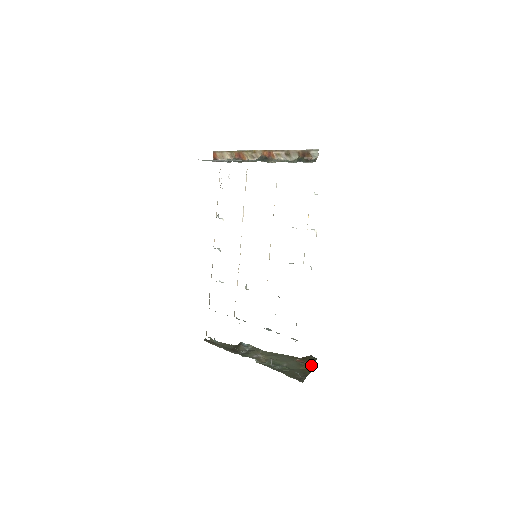
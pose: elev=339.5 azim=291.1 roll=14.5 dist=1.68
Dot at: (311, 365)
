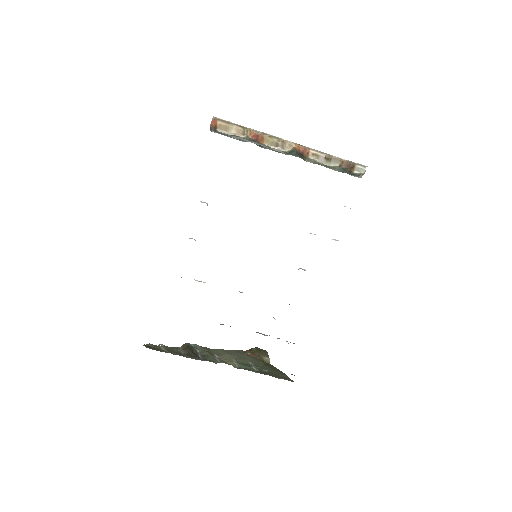
Dot at: (267, 358)
